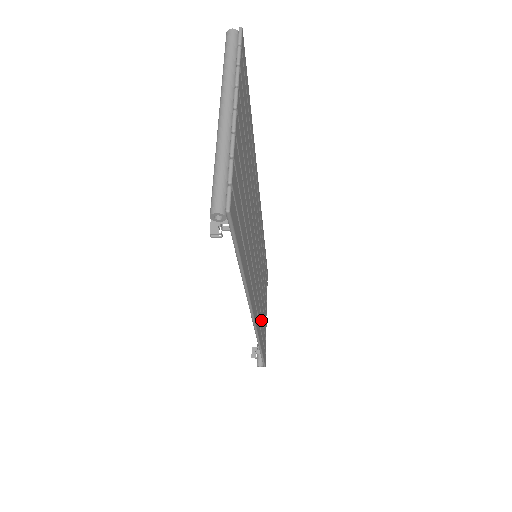
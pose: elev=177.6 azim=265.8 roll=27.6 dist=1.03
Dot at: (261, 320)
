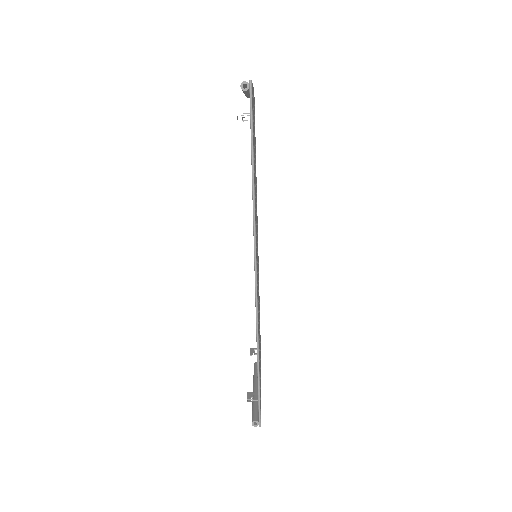
Dot at: occluded
